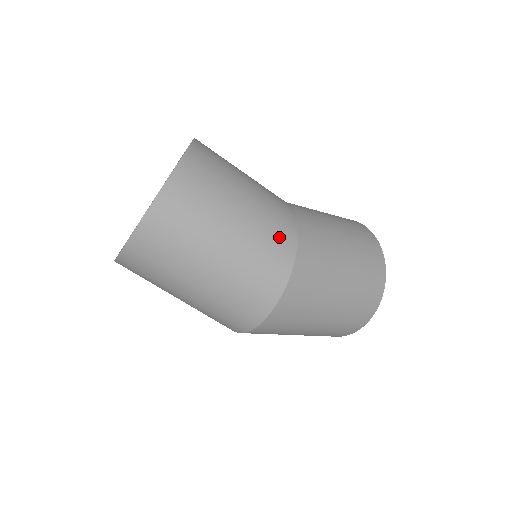
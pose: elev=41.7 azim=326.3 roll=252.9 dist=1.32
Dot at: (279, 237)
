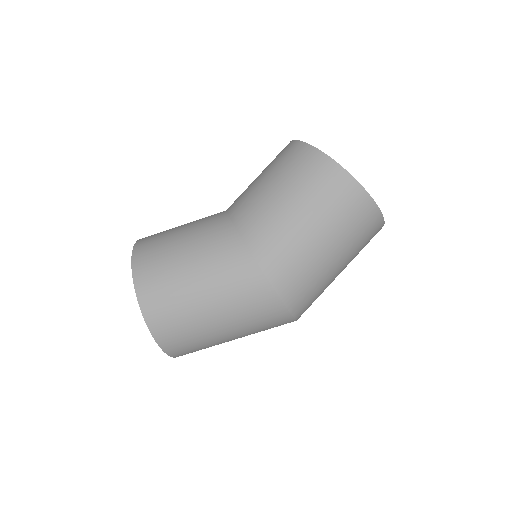
Dot at: (246, 284)
